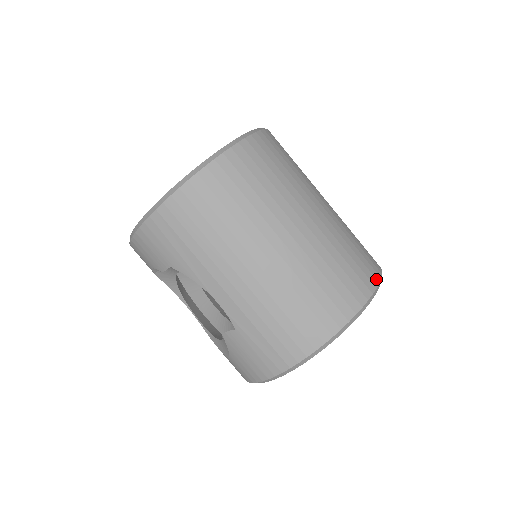
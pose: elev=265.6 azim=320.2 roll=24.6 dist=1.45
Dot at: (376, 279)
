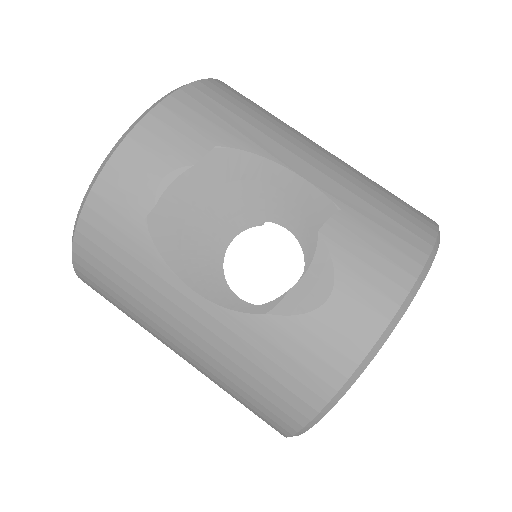
Dot at: occluded
